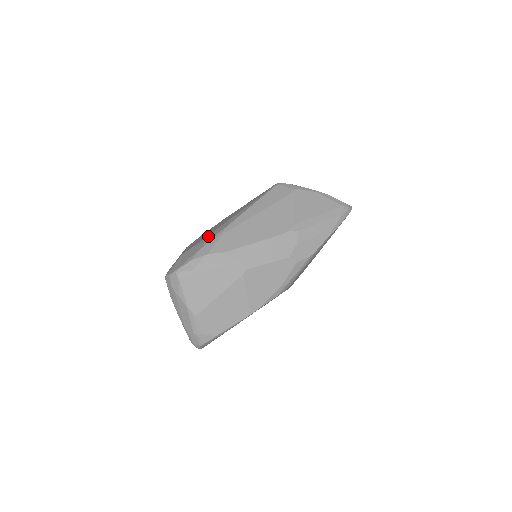
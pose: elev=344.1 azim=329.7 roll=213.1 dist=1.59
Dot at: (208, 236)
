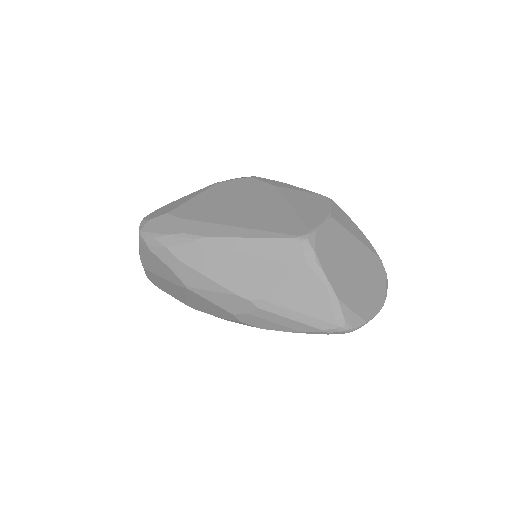
Dot at: (194, 223)
